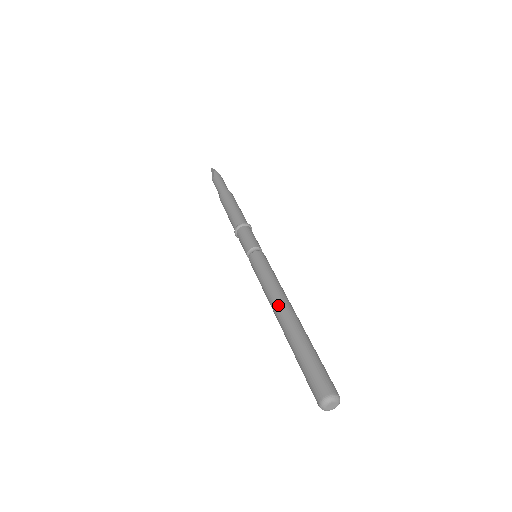
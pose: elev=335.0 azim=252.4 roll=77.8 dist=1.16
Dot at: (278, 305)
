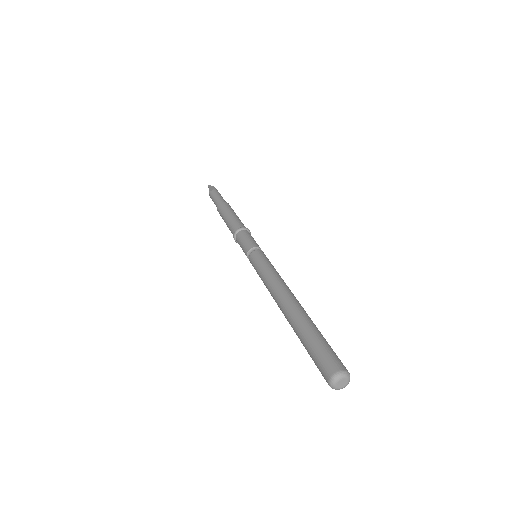
Dot at: (285, 293)
